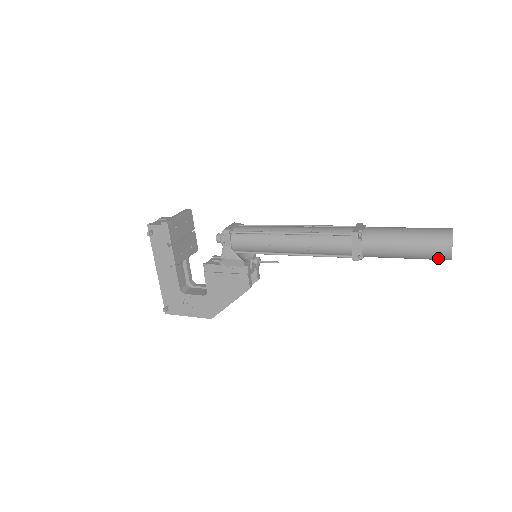
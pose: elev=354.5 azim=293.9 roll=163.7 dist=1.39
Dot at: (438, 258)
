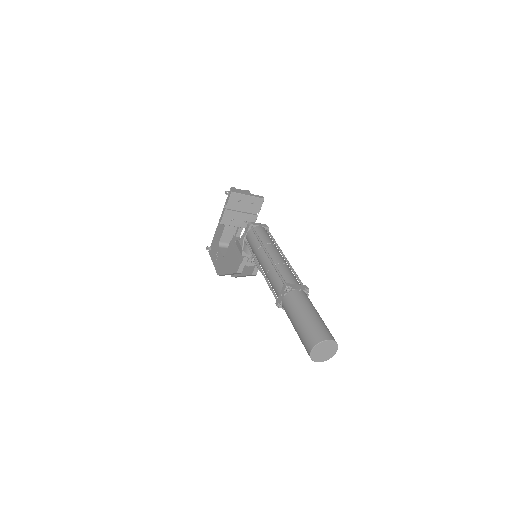
Dot at: (306, 350)
